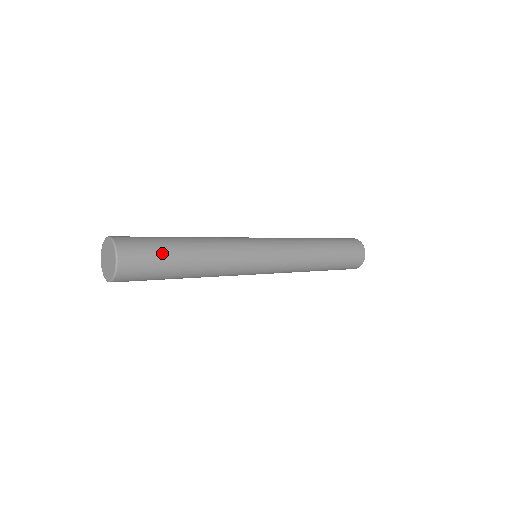
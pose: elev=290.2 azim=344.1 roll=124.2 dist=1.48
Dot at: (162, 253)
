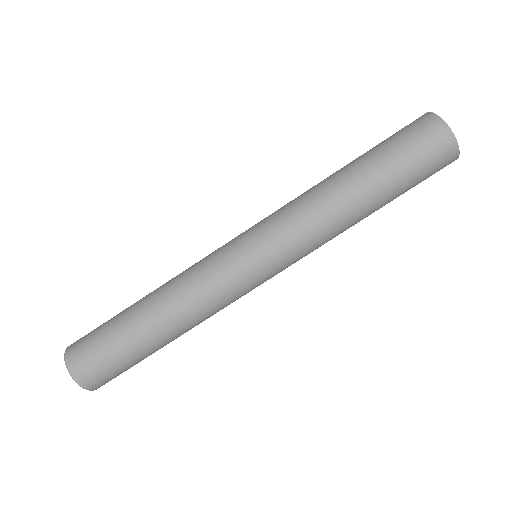
Dot at: (114, 342)
